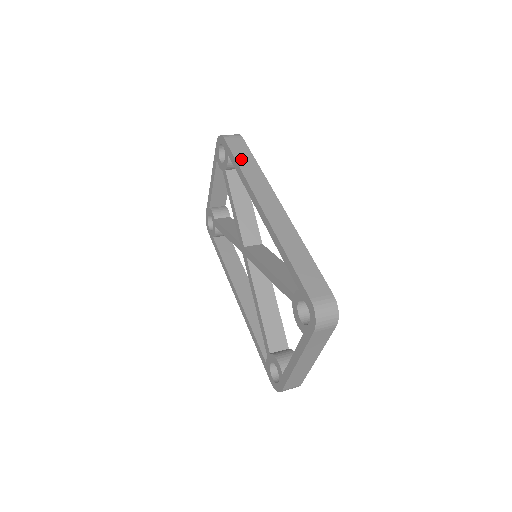
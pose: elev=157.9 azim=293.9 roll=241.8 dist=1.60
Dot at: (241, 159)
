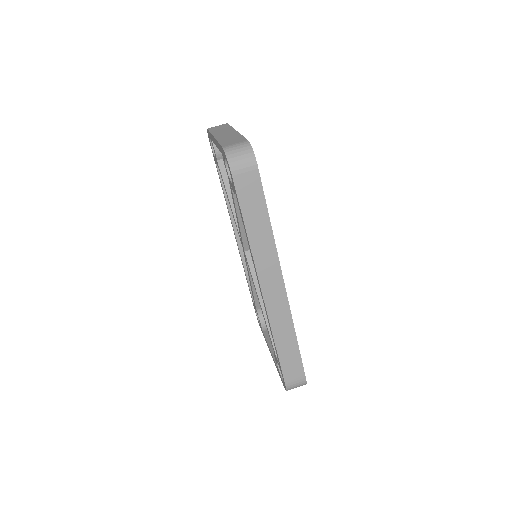
Dot at: (250, 217)
